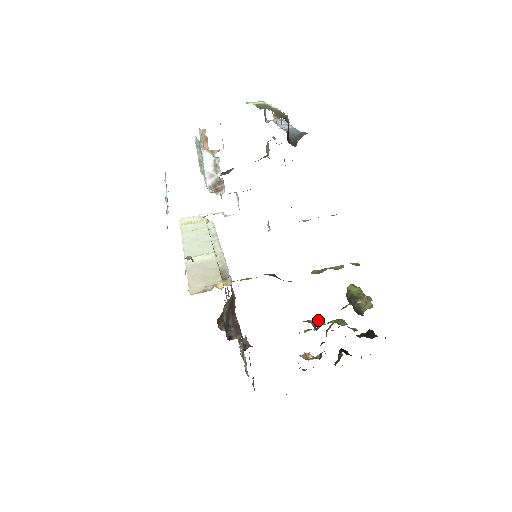
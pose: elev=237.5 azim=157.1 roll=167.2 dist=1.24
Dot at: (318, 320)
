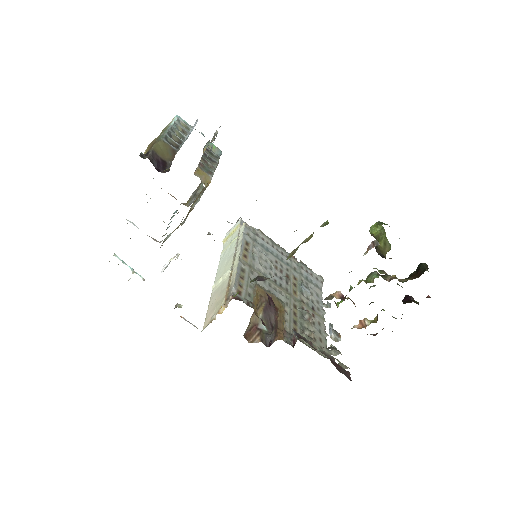
Dot at: occluded
